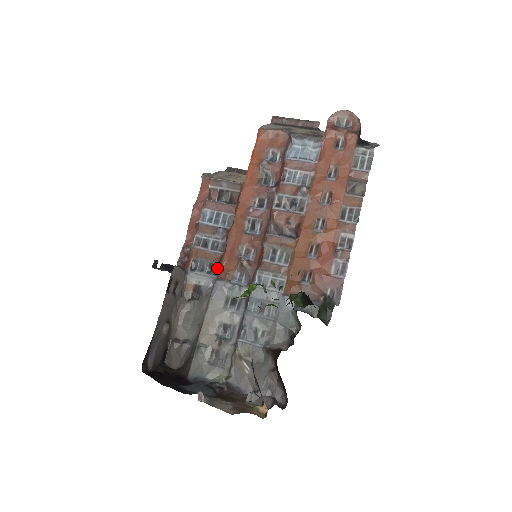
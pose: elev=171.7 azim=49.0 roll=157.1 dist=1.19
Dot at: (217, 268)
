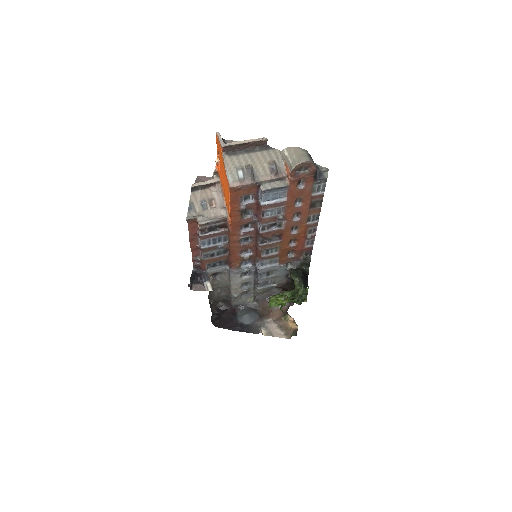
Dot at: (226, 262)
